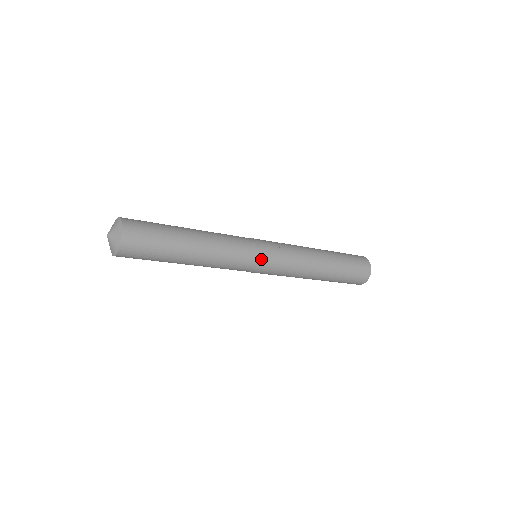
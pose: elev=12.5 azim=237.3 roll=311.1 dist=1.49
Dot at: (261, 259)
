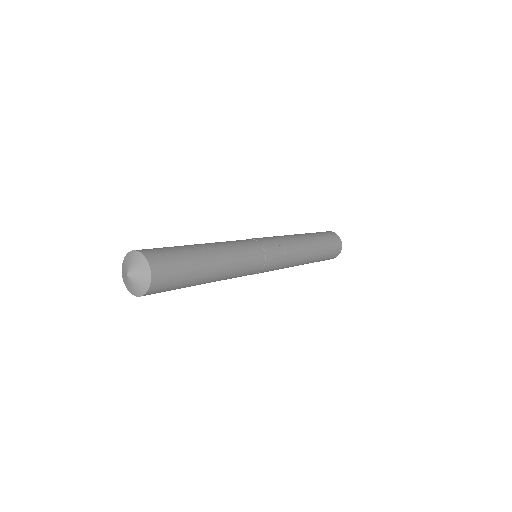
Dot at: (263, 270)
